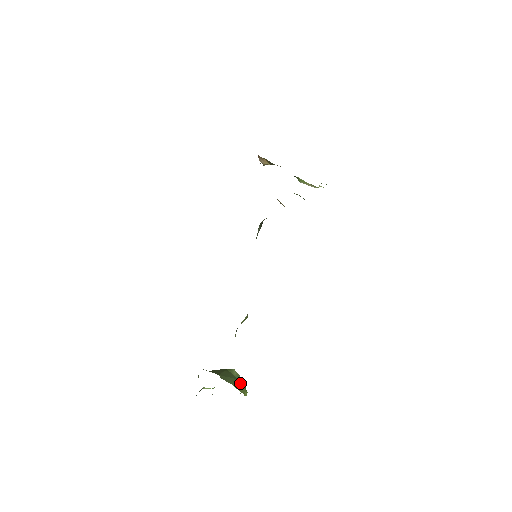
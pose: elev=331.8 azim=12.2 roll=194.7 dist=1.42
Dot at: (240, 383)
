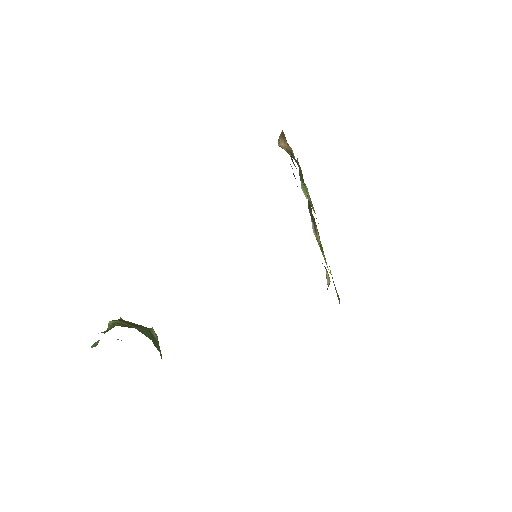
Dot at: occluded
